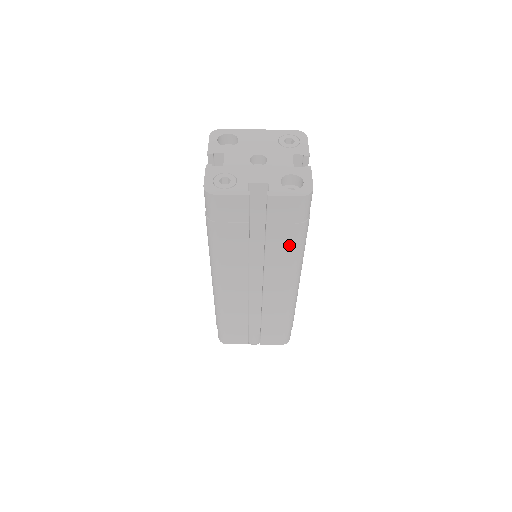
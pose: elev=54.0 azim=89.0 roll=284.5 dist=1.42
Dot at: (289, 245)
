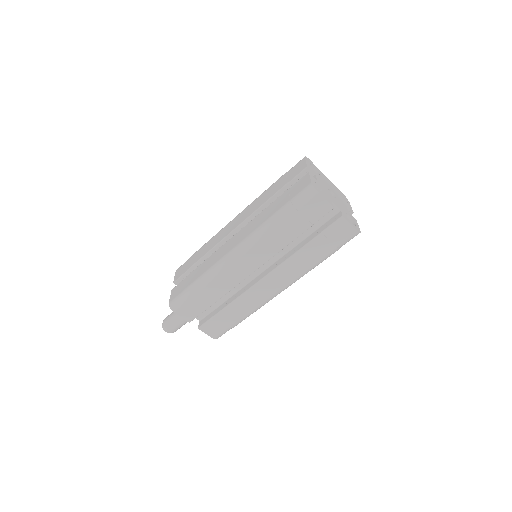
Dot at: (315, 258)
